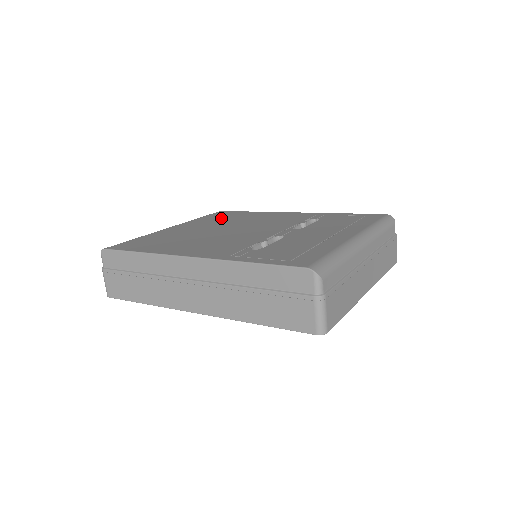
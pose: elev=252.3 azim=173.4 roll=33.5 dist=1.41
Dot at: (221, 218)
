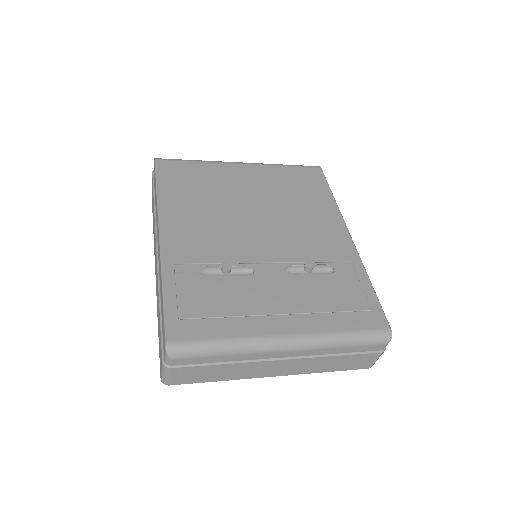
Dot at: (292, 185)
